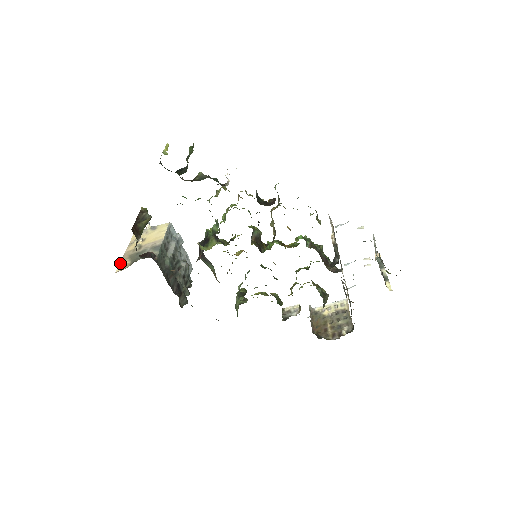
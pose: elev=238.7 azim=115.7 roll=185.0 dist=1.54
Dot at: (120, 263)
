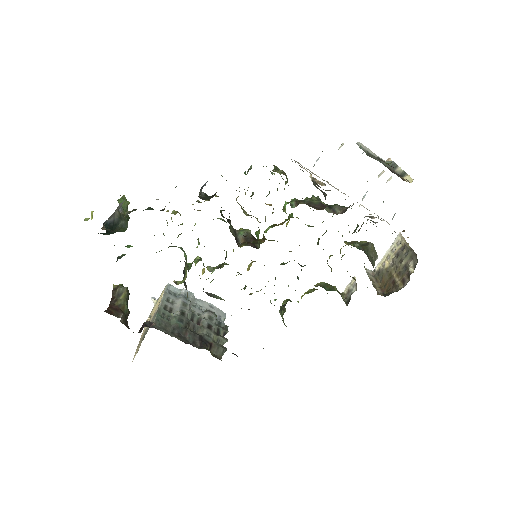
Dot at: (135, 352)
